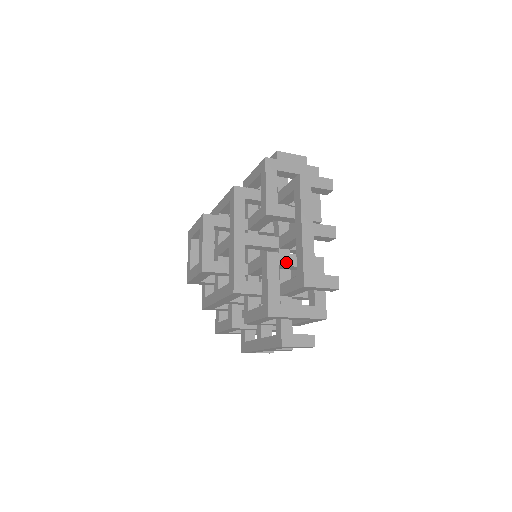
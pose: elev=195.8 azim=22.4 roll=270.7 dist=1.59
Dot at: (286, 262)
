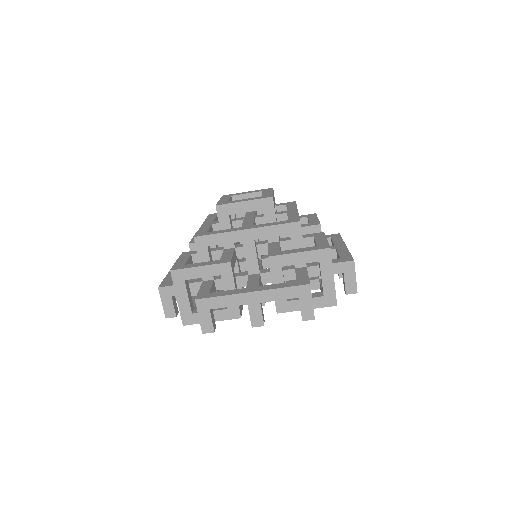
Dot at: occluded
